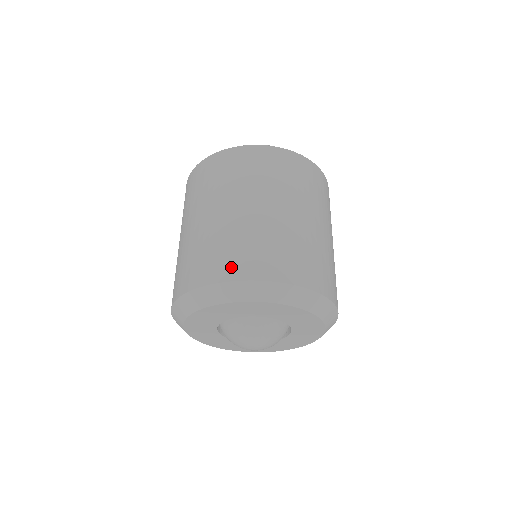
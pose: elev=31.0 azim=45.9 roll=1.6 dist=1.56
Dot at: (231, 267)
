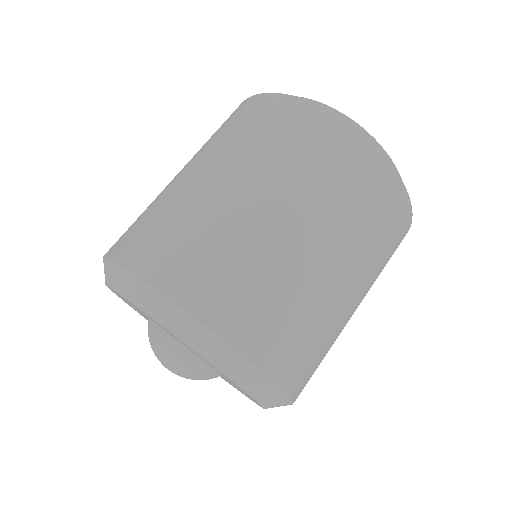
Dot at: (142, 250)
